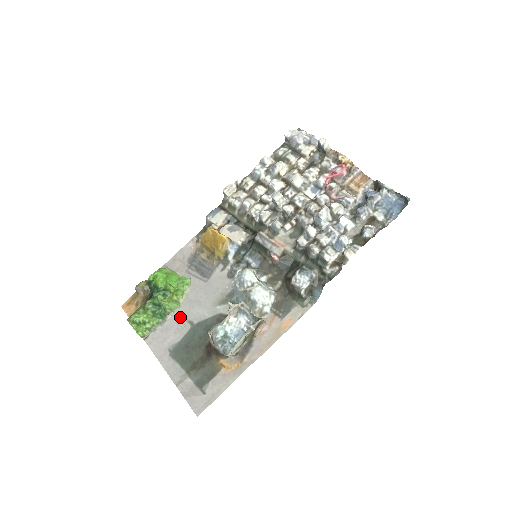
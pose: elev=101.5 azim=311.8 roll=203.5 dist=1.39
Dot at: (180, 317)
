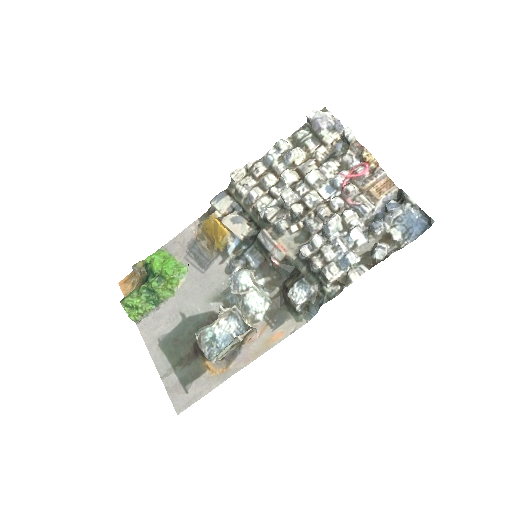
Dot at: (173, 307)
